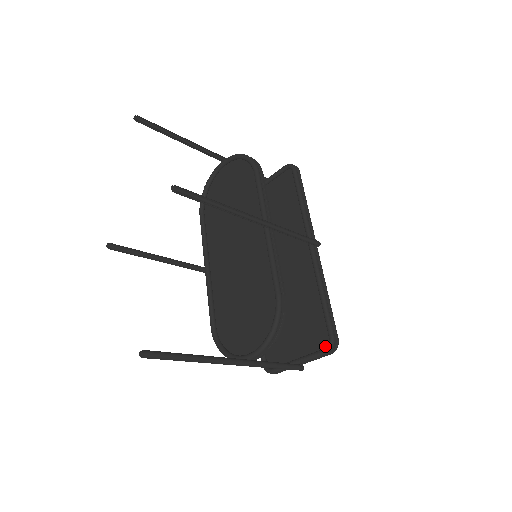
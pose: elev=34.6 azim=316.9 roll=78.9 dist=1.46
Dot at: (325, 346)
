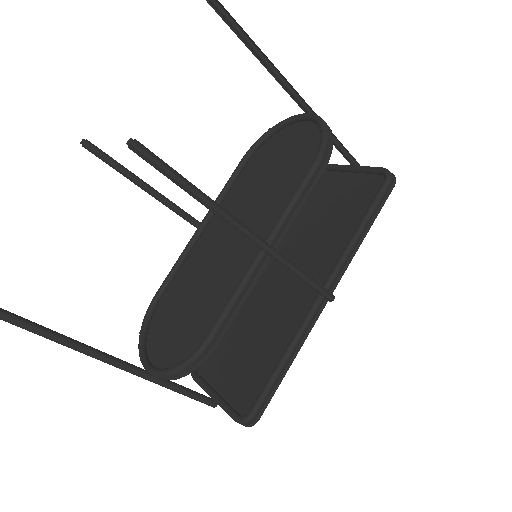
Dot at: (244, 411)
